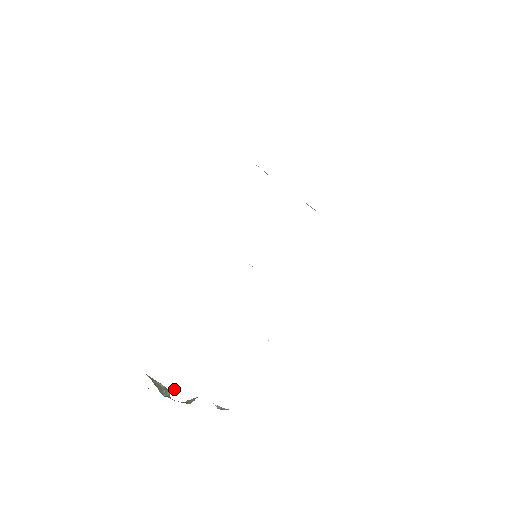
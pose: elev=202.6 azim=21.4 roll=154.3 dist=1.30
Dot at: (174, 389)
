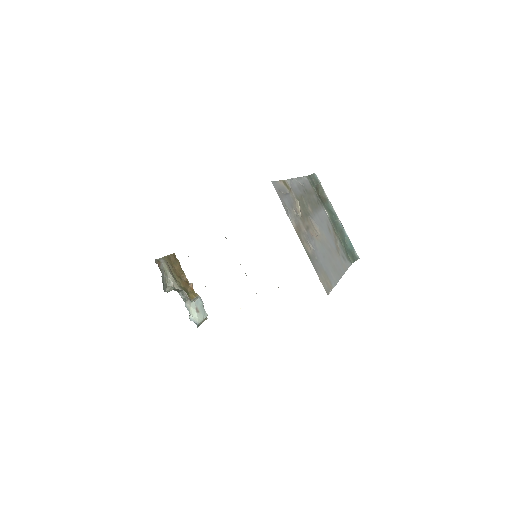
Dot at: (180, 289)
